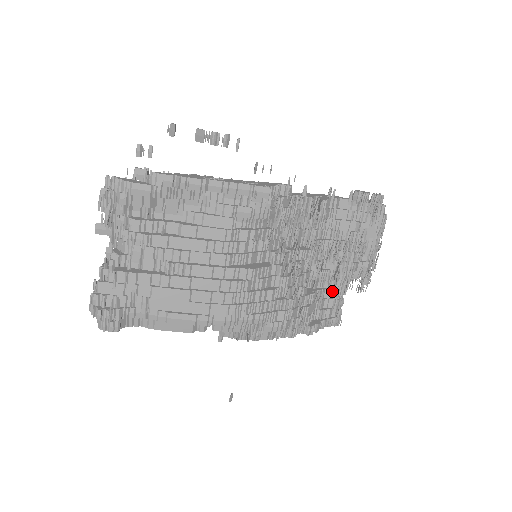
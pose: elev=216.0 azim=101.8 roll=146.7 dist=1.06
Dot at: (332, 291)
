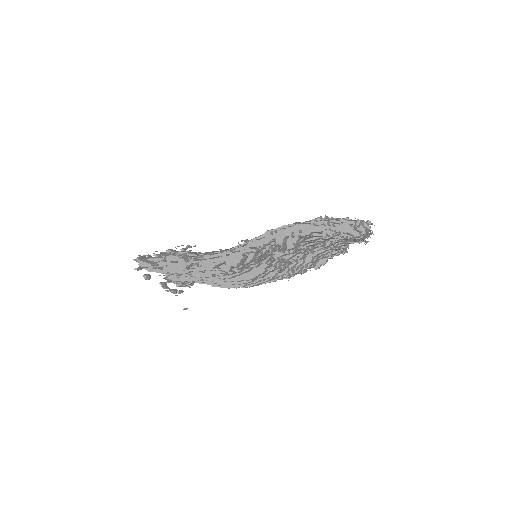
Dot at: occluded
